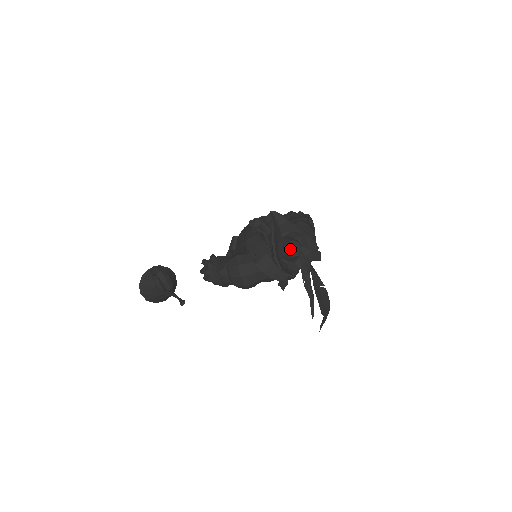
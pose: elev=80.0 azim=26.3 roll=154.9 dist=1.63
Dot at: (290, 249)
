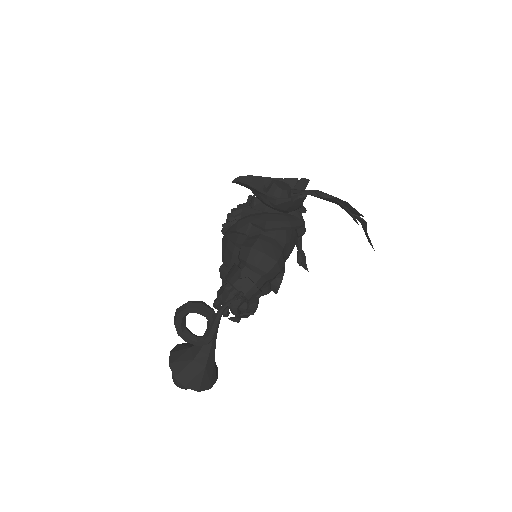
Dot at: (279, 186)
